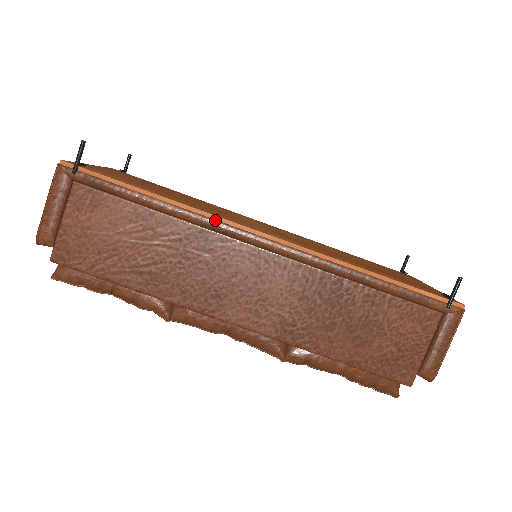
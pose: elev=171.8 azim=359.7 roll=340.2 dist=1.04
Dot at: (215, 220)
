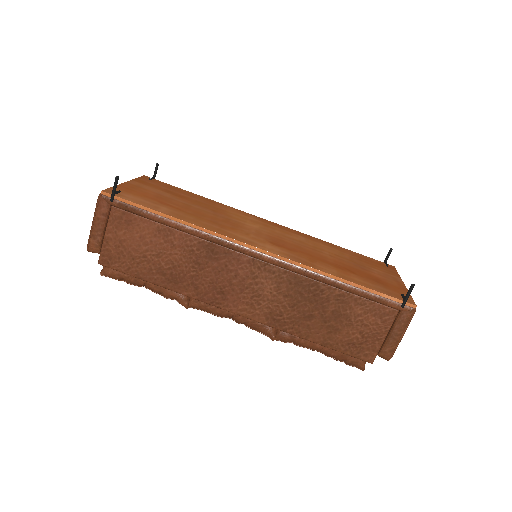
Dot at: (218, 237)
